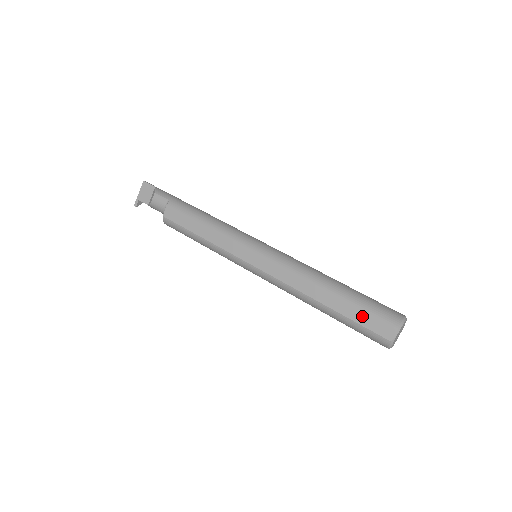
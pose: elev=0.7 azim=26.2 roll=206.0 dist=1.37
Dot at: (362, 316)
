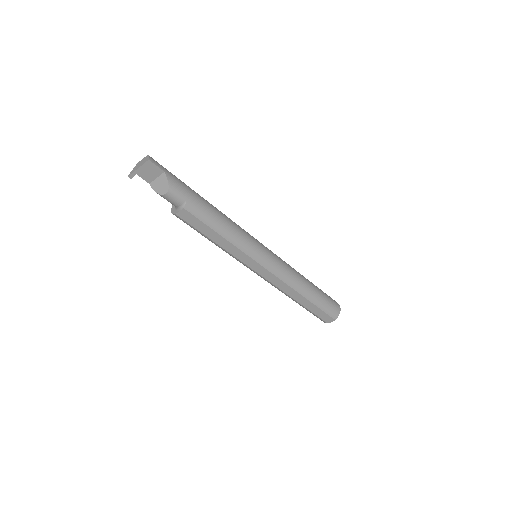
Dot at: (319, 312)
